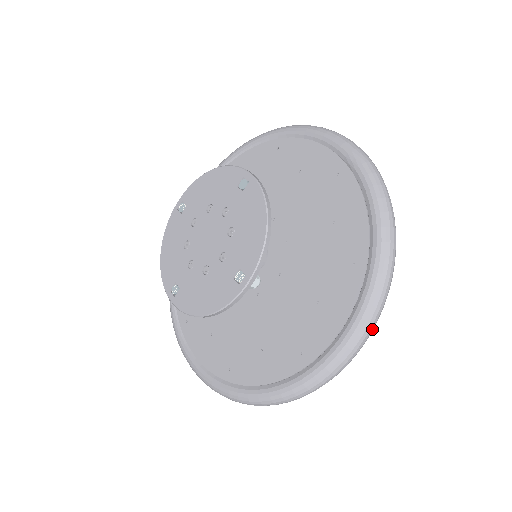
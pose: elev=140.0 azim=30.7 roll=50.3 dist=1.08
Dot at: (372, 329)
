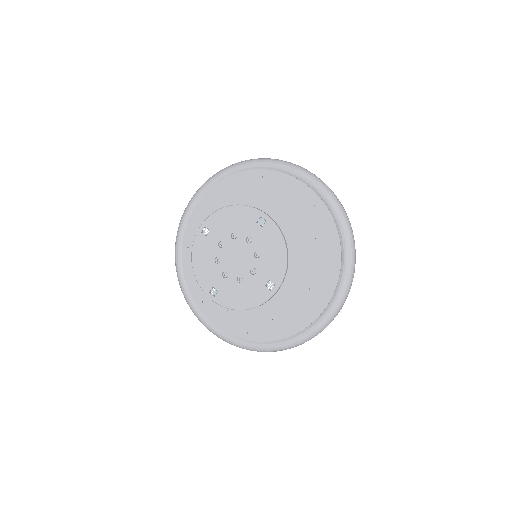
Dot at: occluded
